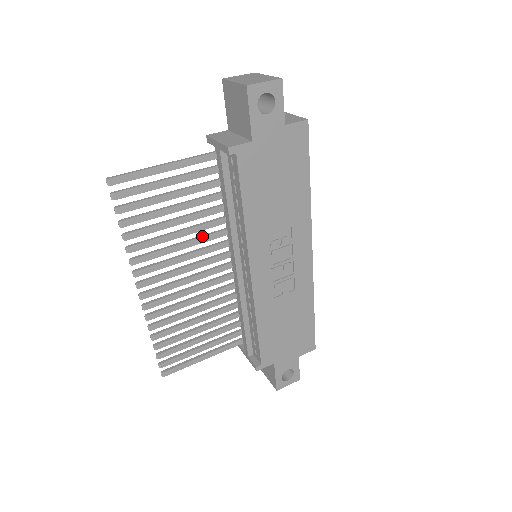
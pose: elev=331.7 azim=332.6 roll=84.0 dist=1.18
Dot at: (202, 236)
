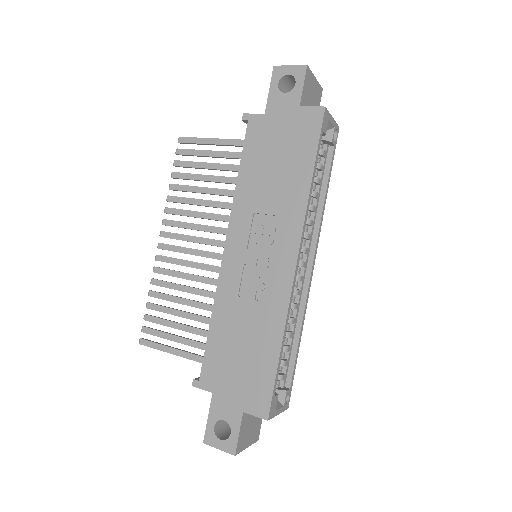
Dot at: occluded
